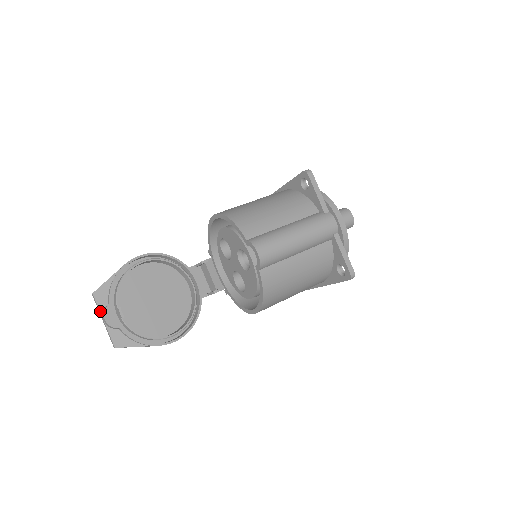
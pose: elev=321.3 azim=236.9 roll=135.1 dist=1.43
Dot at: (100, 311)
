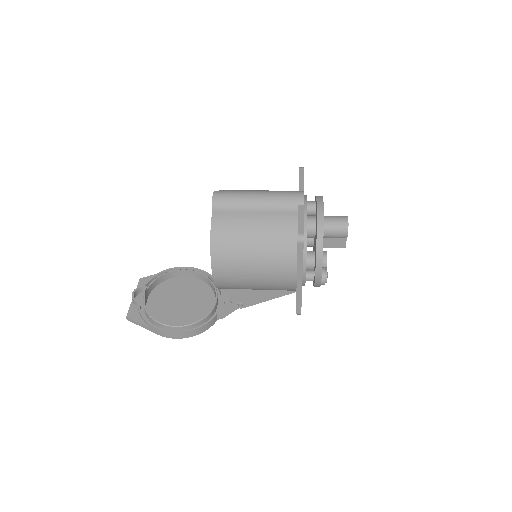
Dot at: occluded
